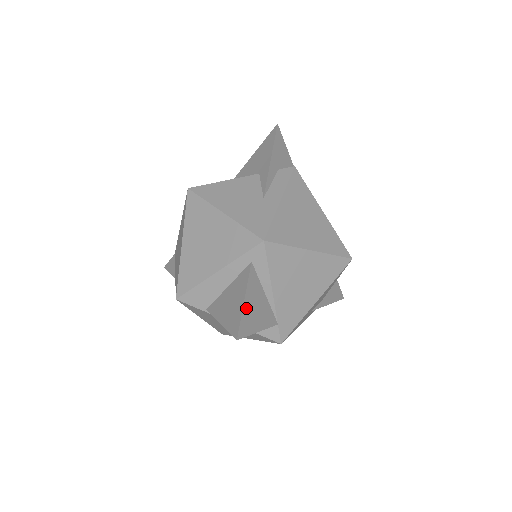
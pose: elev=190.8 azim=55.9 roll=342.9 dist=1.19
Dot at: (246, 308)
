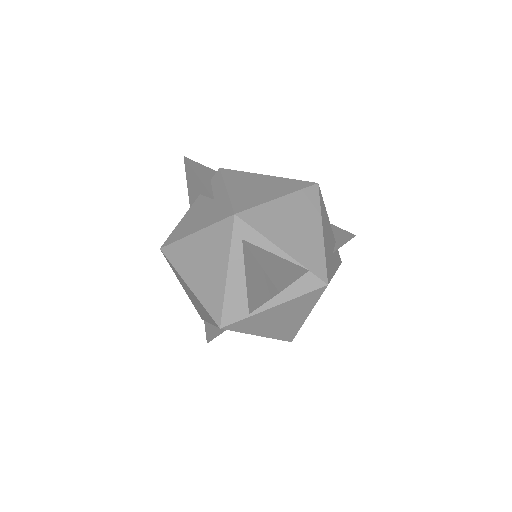
Dot at: (267, 270)
